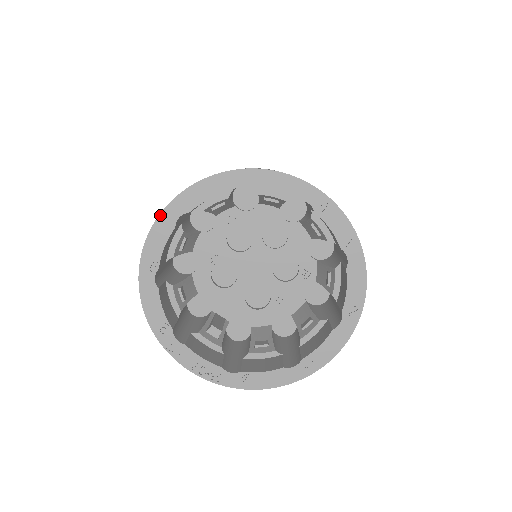
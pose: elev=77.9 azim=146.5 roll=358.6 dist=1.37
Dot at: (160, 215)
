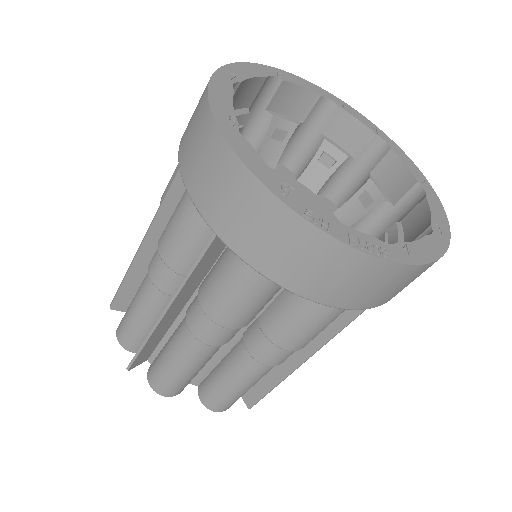
Dot at: (212, 77)
